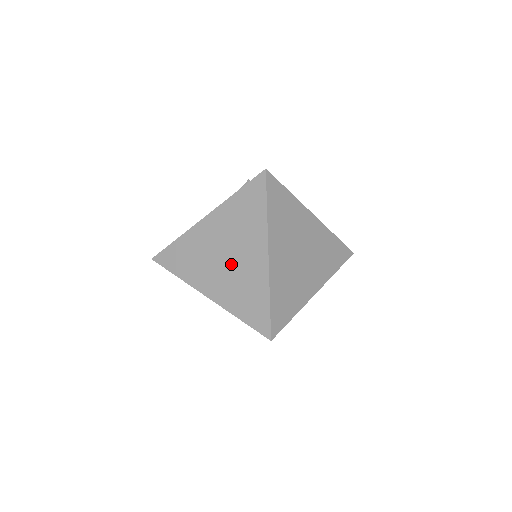
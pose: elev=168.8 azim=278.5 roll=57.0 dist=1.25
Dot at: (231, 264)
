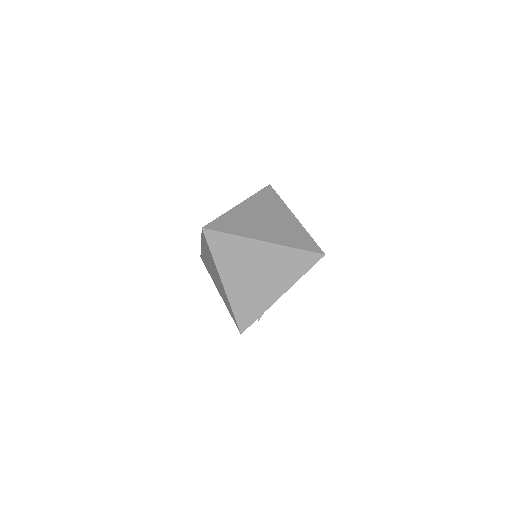
Dot at: (273, 223)
